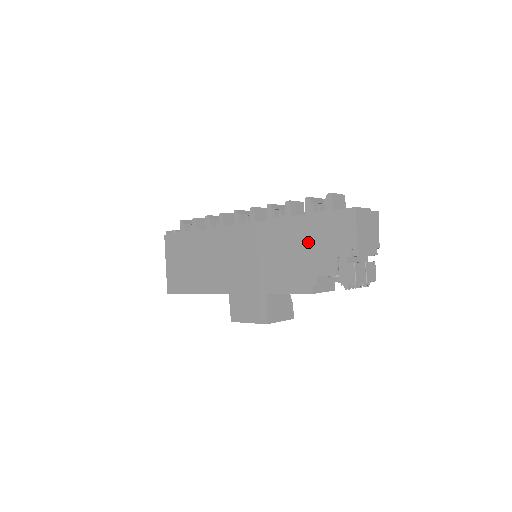
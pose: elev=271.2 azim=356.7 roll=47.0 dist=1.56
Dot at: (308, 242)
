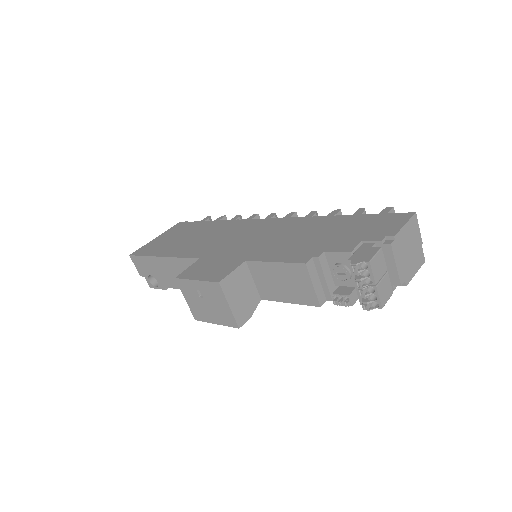
Dot at: (336, 230)
